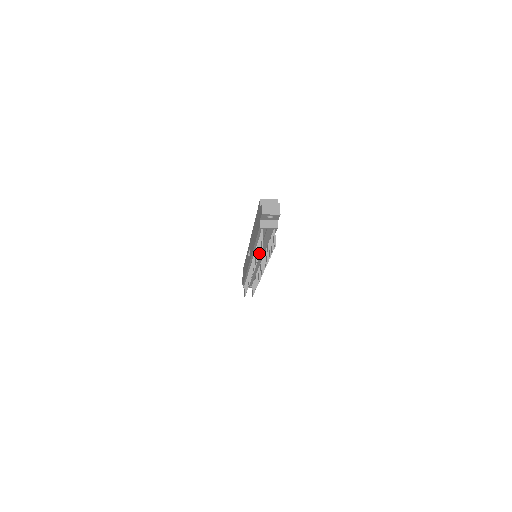
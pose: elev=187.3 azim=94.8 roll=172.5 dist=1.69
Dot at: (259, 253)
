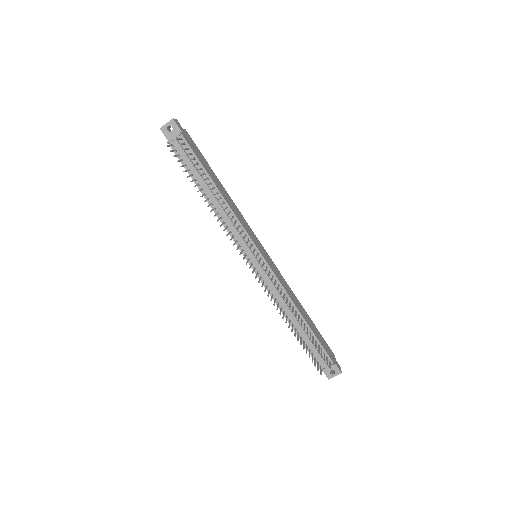
Dot at: occluded
